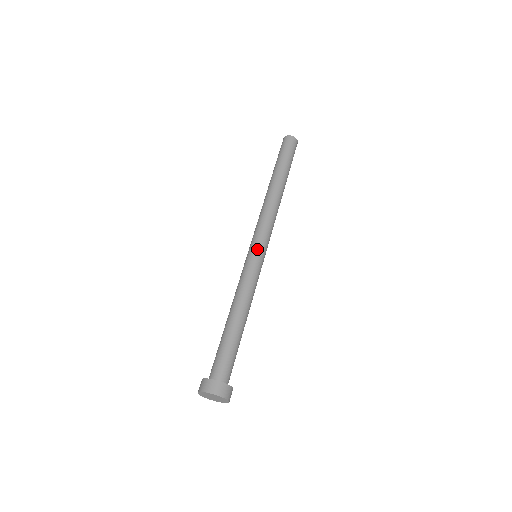
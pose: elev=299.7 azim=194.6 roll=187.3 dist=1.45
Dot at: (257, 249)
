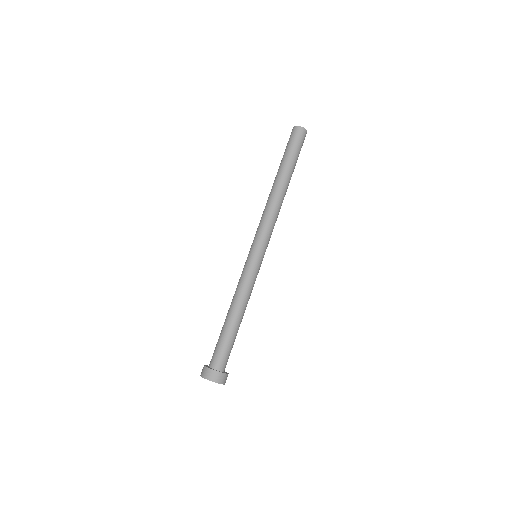
Dot at: (262, 254)
